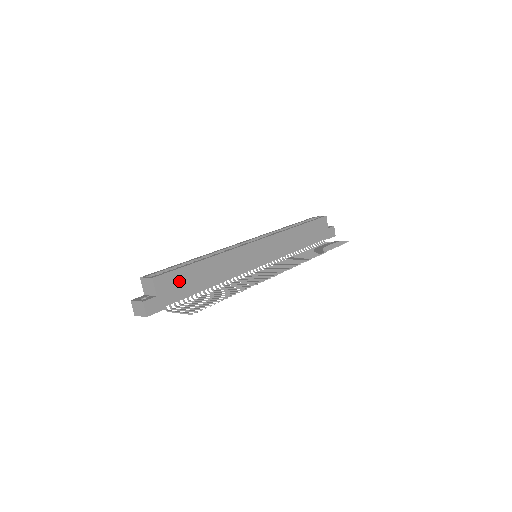
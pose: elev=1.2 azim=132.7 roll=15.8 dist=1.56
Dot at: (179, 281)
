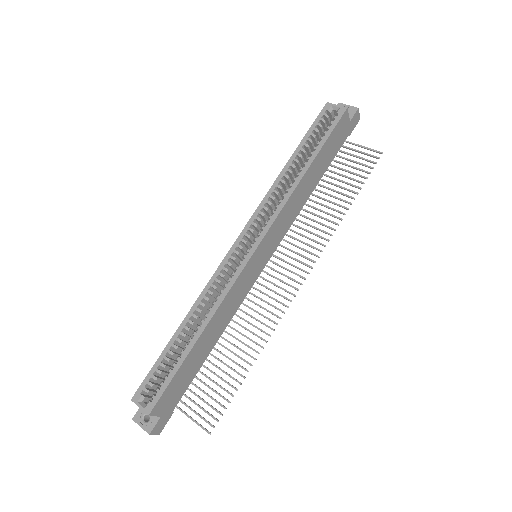
Dot at: (178, 384)
